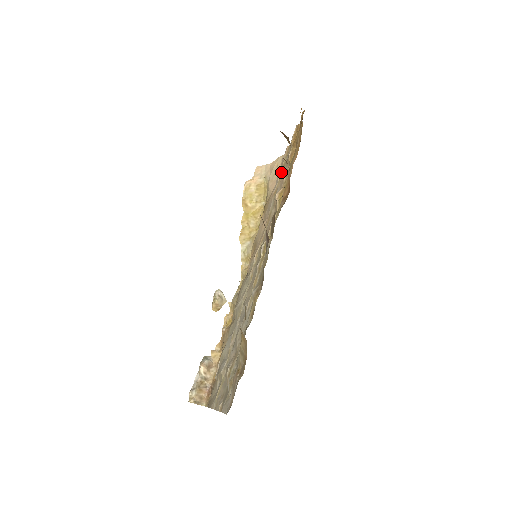
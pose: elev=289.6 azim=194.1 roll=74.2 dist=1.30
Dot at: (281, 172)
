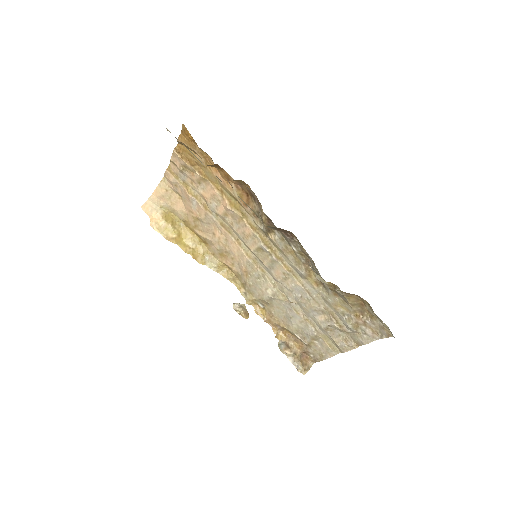
Dot at: (190, 191)
